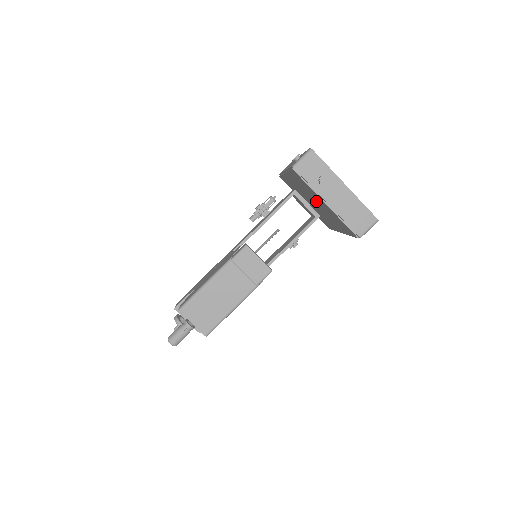
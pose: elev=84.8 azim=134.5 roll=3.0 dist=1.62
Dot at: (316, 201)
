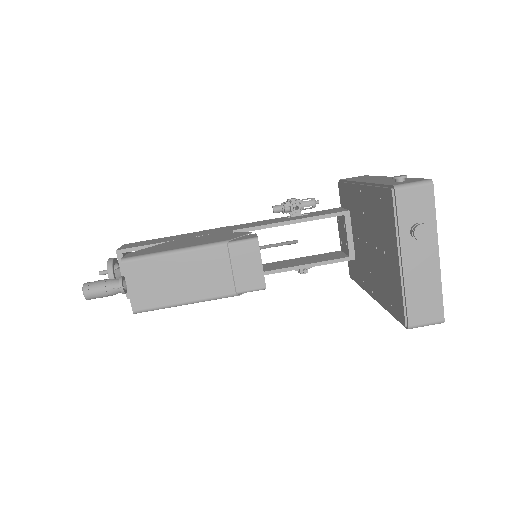
Dot at: (378, 245)
